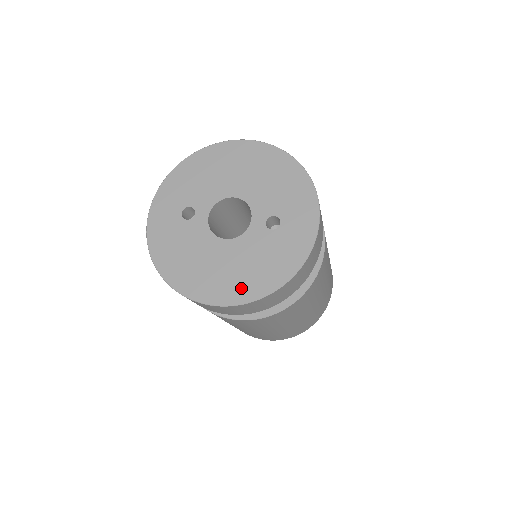
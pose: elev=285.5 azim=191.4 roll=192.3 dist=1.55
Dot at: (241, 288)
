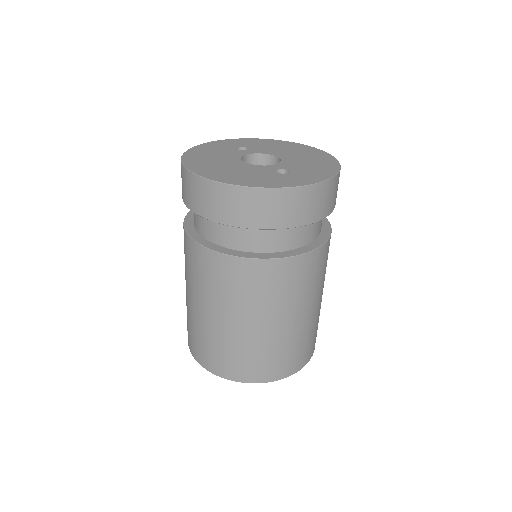
Dot at: (216, 174)
